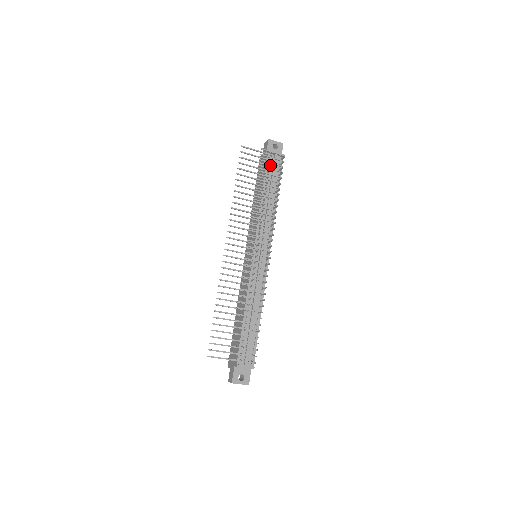
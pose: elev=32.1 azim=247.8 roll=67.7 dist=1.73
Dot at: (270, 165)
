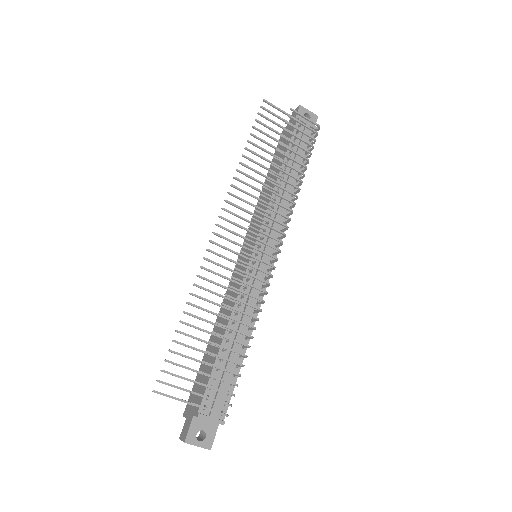
Dot at: occluded
